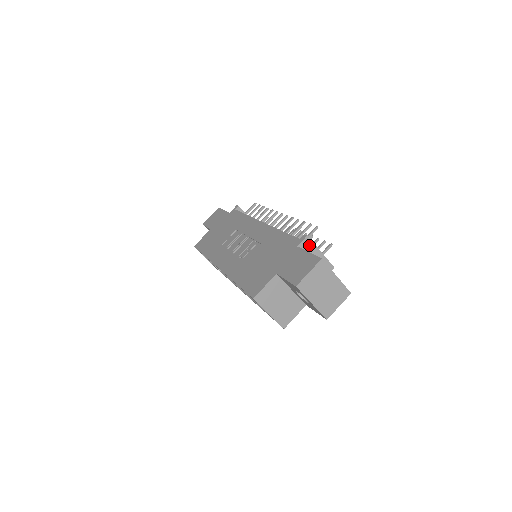
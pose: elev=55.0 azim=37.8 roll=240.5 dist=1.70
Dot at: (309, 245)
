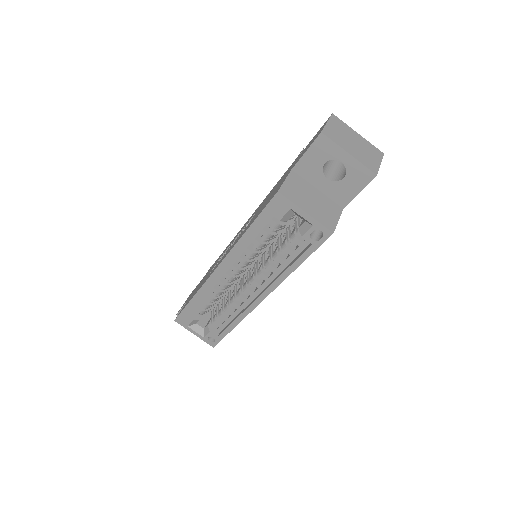
Dot at: occluded
